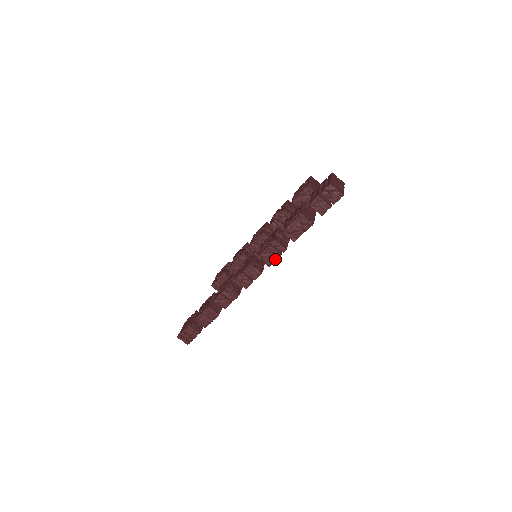
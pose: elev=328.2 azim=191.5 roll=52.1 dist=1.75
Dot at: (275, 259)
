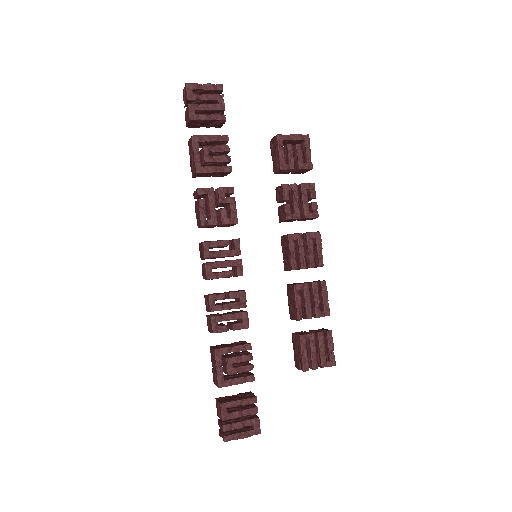
Dot at: (199, 211)
